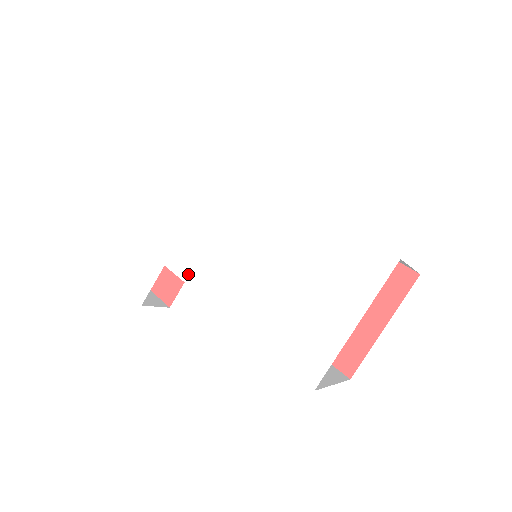
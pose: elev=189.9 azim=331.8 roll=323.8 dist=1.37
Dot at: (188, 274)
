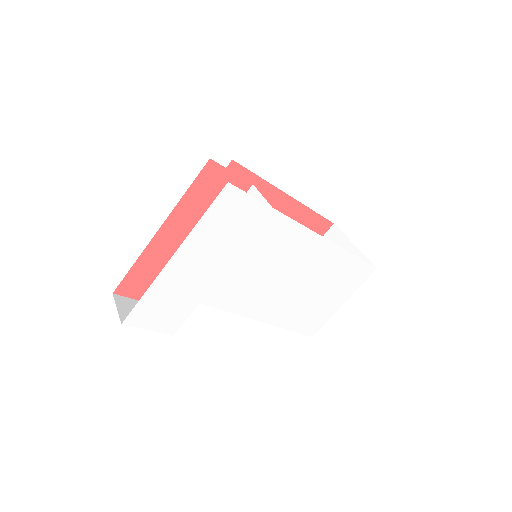
Dot at: (226, 304)
